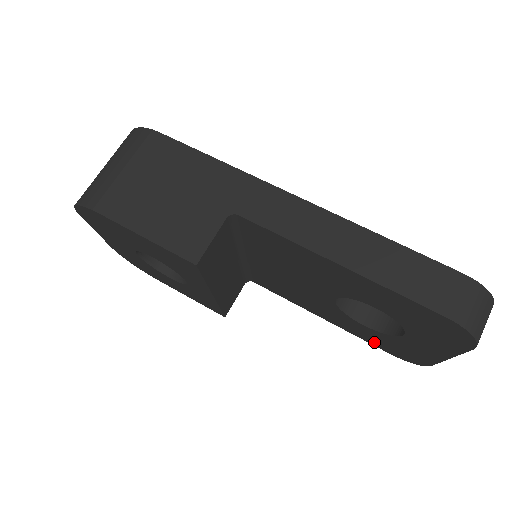
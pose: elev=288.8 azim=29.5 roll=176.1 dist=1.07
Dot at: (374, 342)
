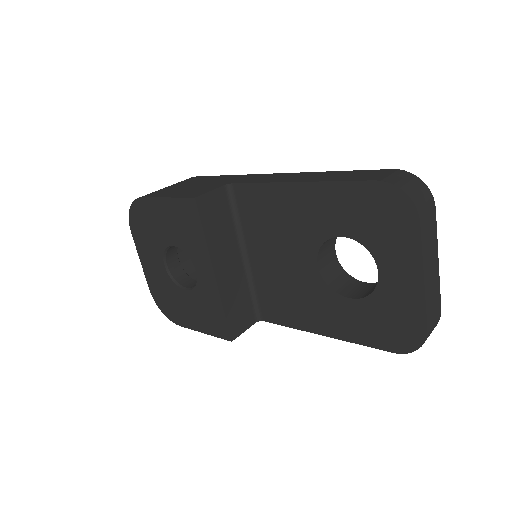
Dot at: (373, 337)
